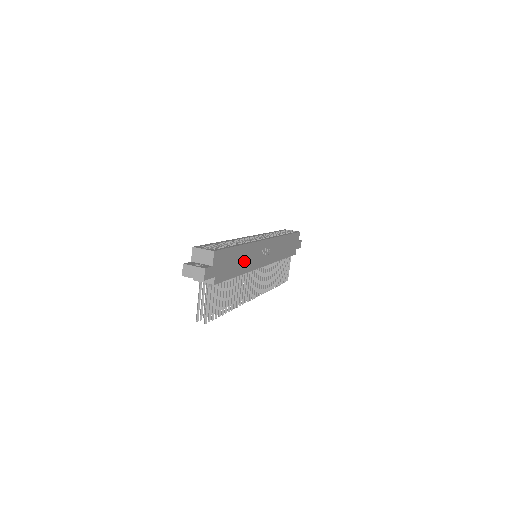
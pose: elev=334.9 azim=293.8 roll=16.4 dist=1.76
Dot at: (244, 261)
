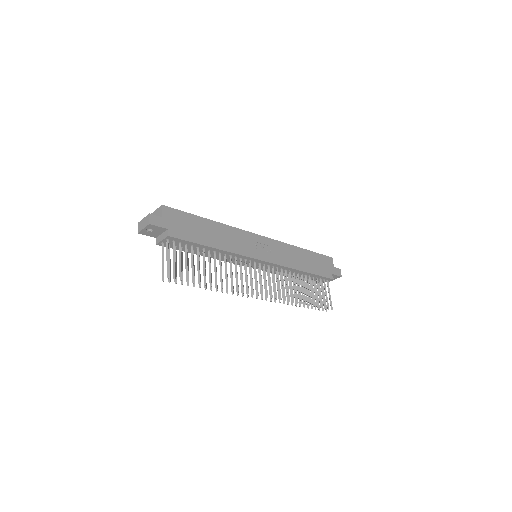
Dot at: (221, 238)
